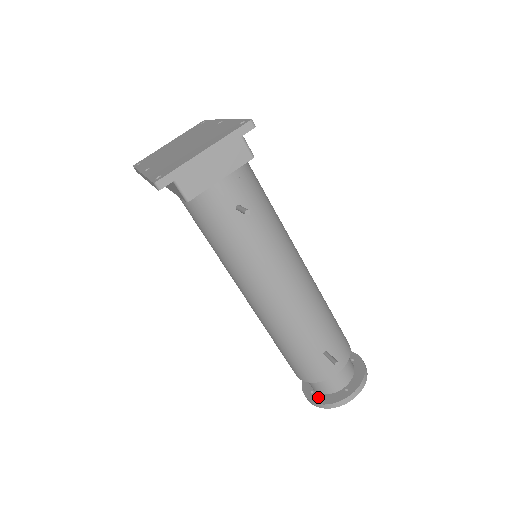
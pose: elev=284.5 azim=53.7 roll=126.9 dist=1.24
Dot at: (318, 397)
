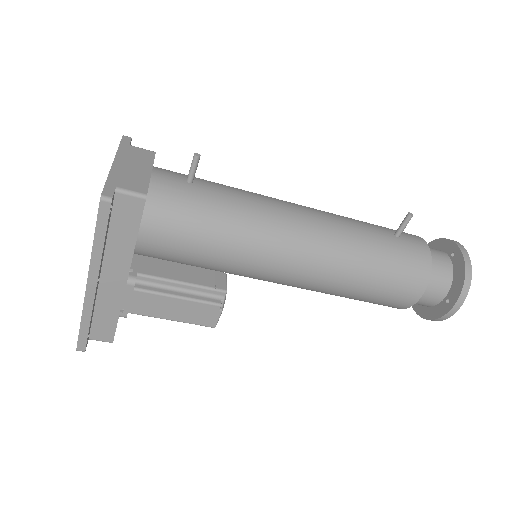
Dot at: (454, 290)
